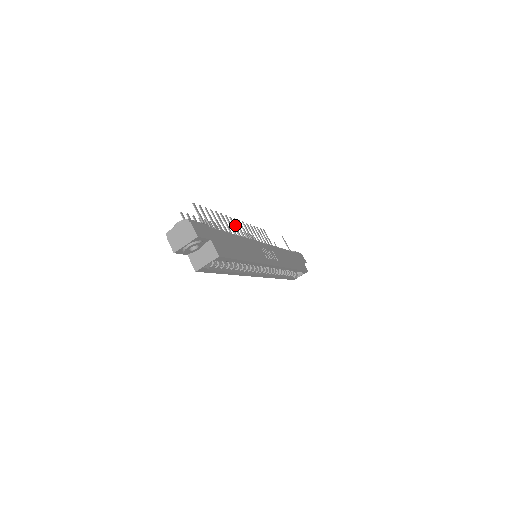
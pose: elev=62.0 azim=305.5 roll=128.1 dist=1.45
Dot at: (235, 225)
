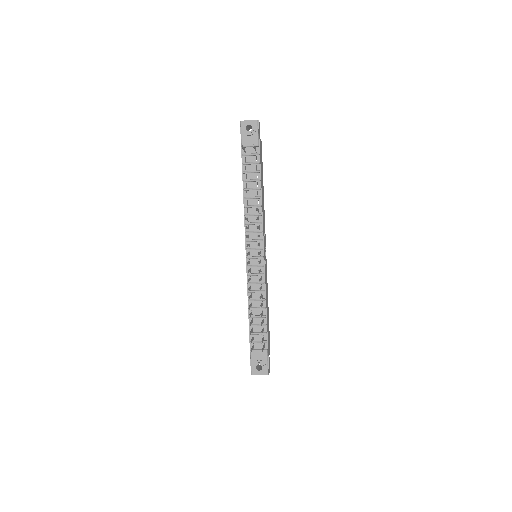
Dot at: occluded
